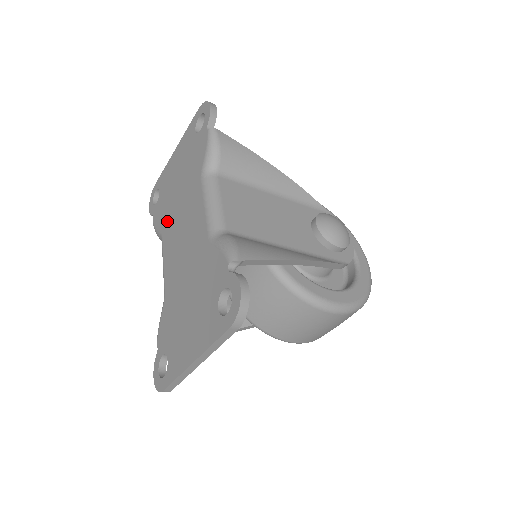
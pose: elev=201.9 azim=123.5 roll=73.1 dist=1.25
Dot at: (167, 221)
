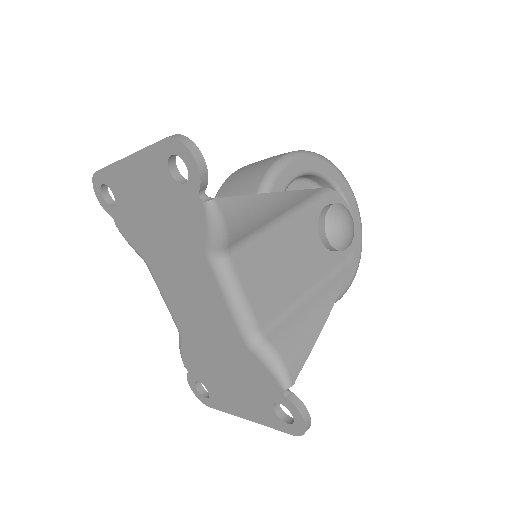
Dot at: (151, 254)
